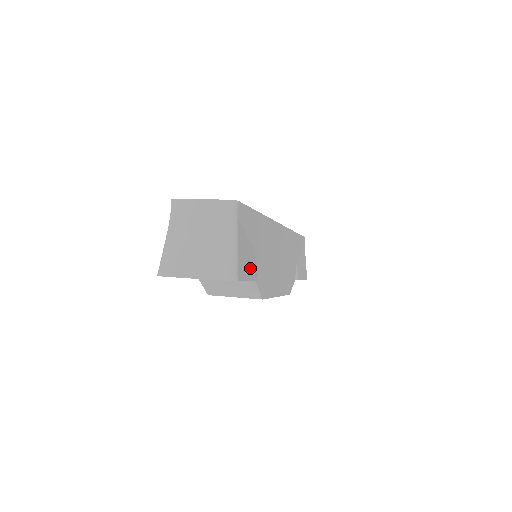
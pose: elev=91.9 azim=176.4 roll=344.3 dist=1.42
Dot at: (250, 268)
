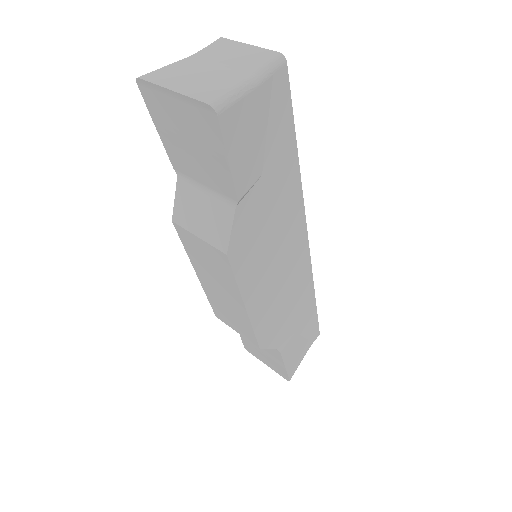
Dot at: (242, 163)
